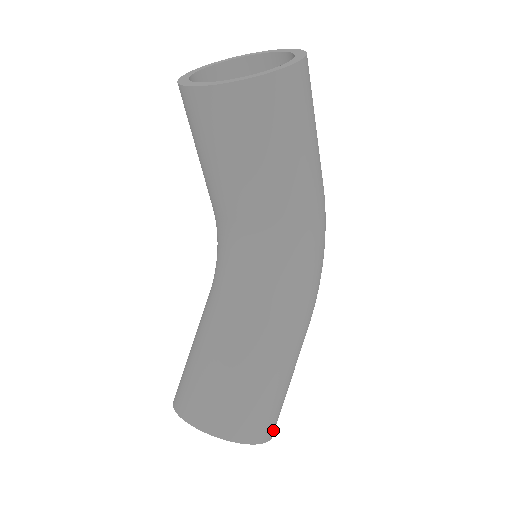
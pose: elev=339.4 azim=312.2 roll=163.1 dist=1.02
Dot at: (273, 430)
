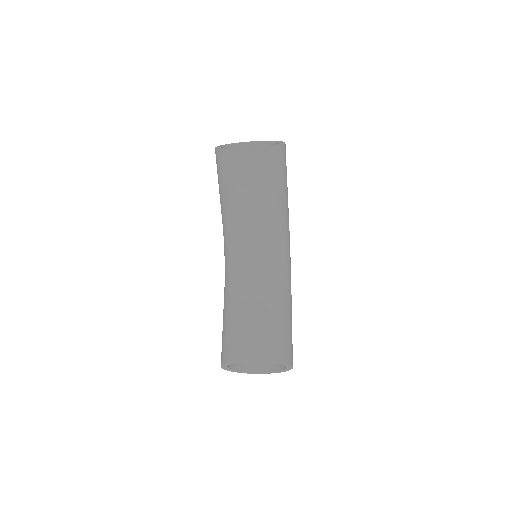
Dot at: occluded
